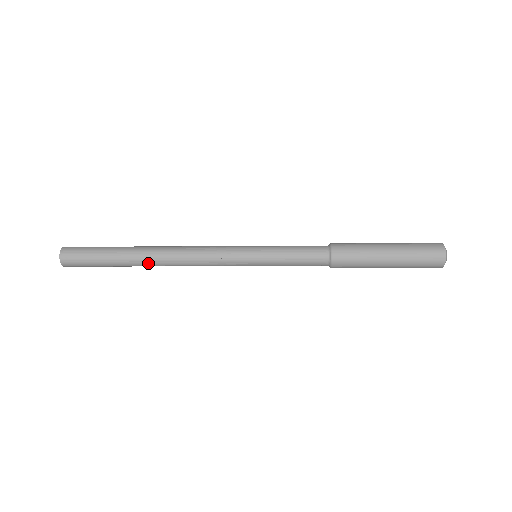
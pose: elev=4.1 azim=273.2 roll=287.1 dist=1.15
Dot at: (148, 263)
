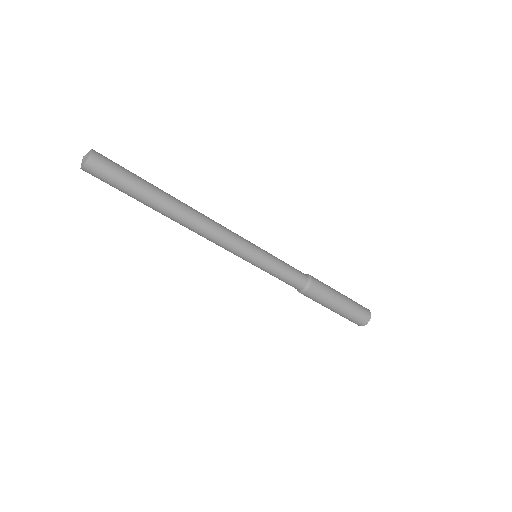
Dot at: (175, 210)
